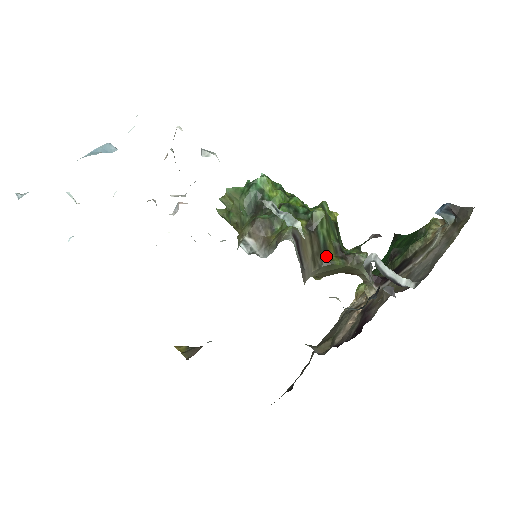
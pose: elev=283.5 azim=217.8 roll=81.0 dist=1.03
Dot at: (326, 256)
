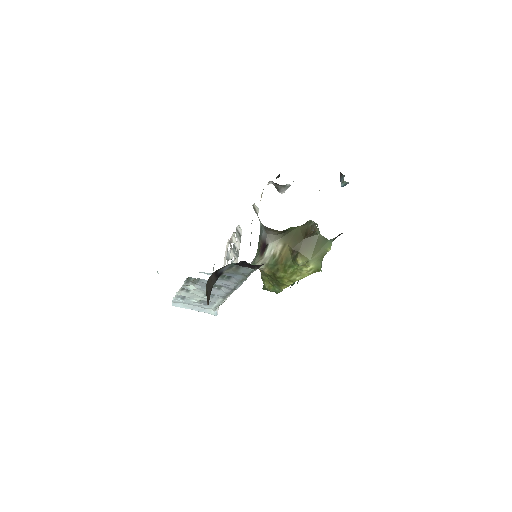
Dot at: occluded
